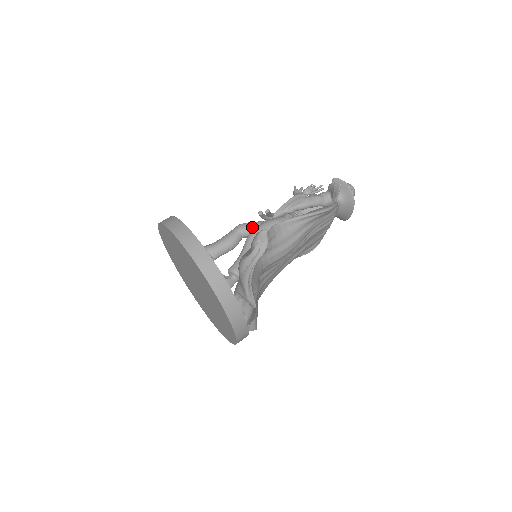
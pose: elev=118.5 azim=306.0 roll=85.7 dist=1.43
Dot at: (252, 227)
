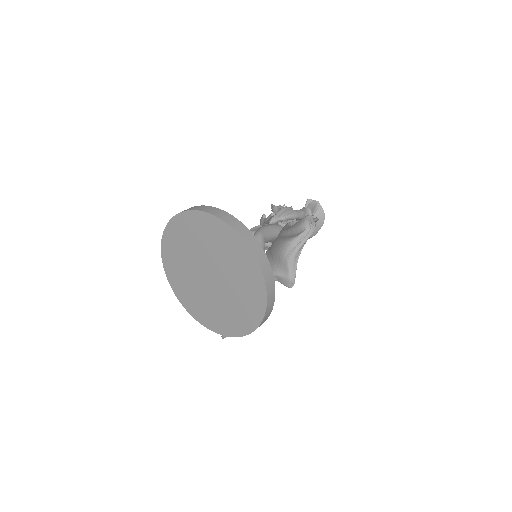
Dot at: occluded
